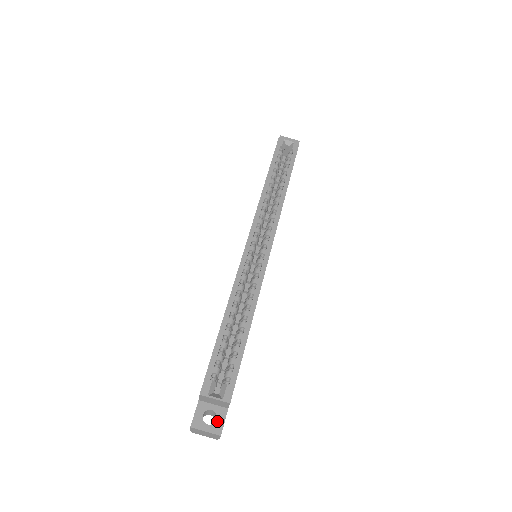
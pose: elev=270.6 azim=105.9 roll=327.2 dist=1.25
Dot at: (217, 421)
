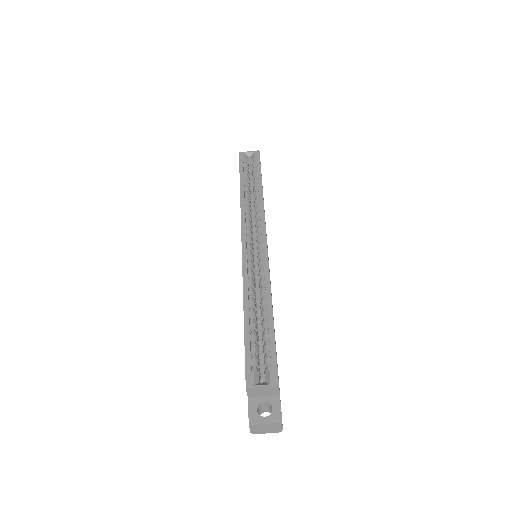
Dot at: (273, 410)
